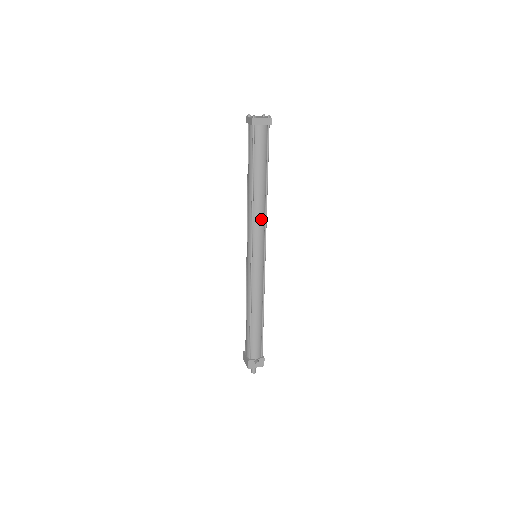
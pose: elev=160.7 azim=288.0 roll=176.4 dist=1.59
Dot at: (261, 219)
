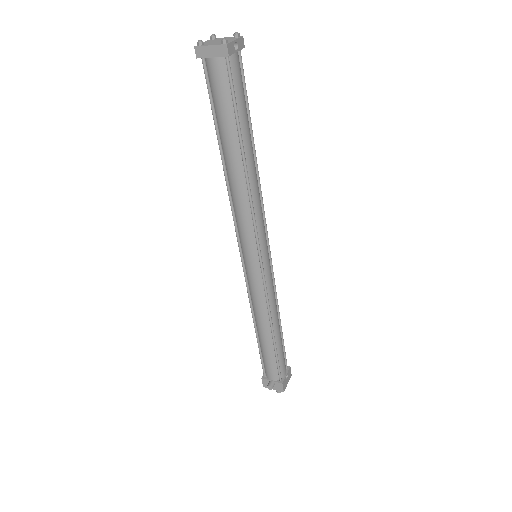
Dot at: (243, 209)
